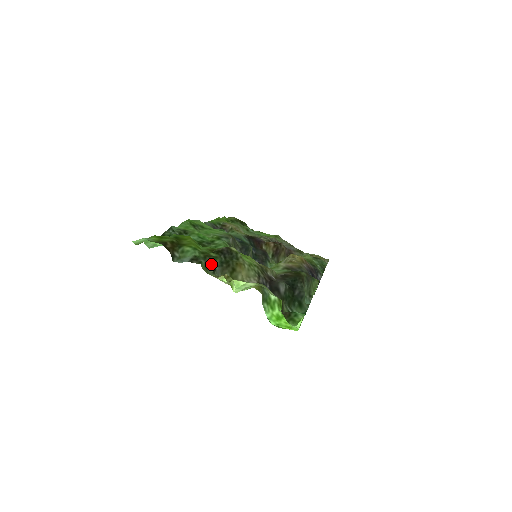
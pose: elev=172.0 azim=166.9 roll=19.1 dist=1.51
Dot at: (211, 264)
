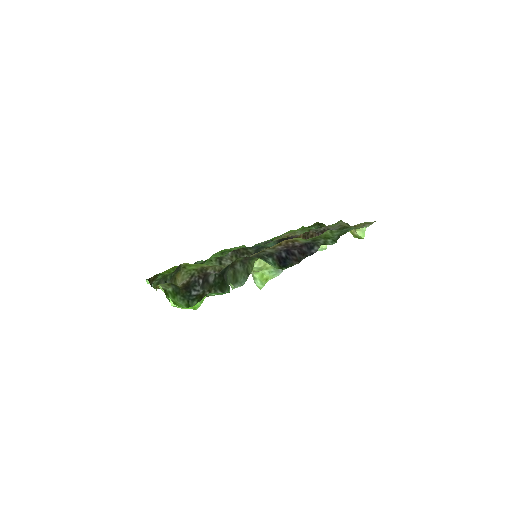
Dot at: (164, 281)
